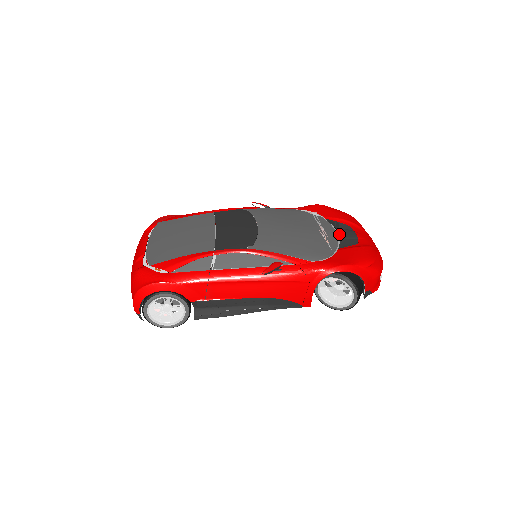
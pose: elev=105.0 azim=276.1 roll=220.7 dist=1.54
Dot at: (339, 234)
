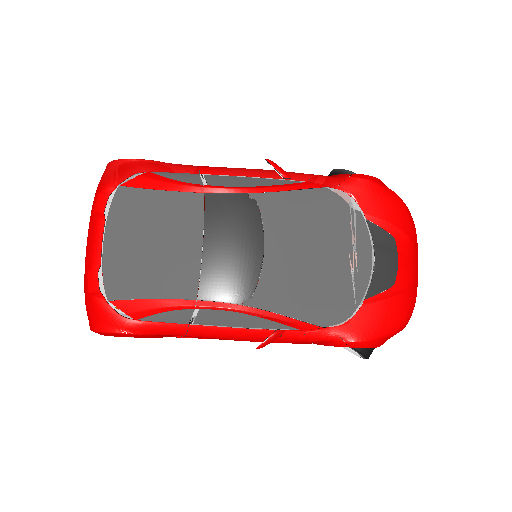
Dot at: (375, 263)
